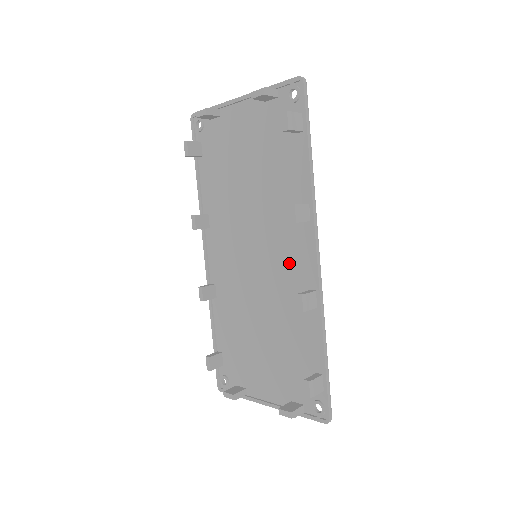
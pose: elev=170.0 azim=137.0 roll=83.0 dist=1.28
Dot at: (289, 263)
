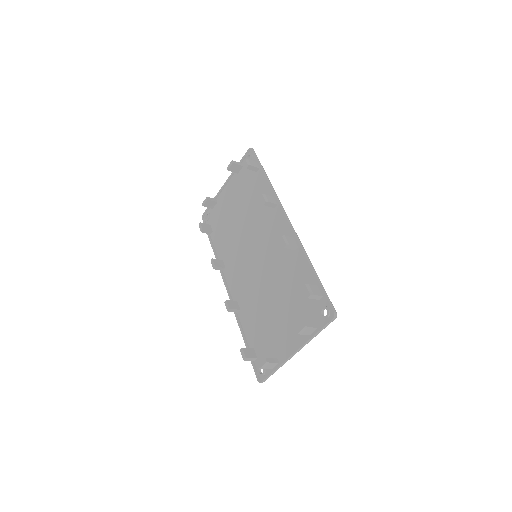
Dot at: (274, 239)
